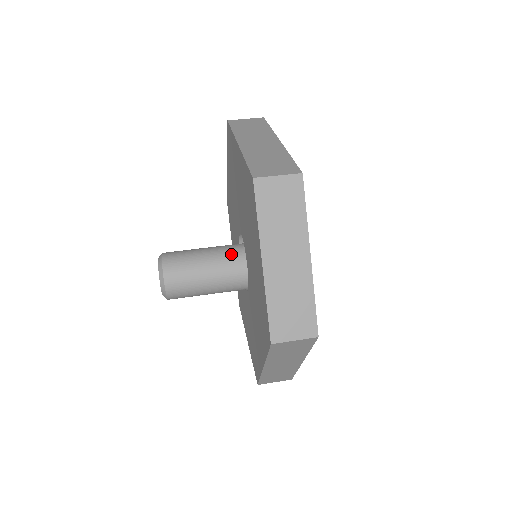
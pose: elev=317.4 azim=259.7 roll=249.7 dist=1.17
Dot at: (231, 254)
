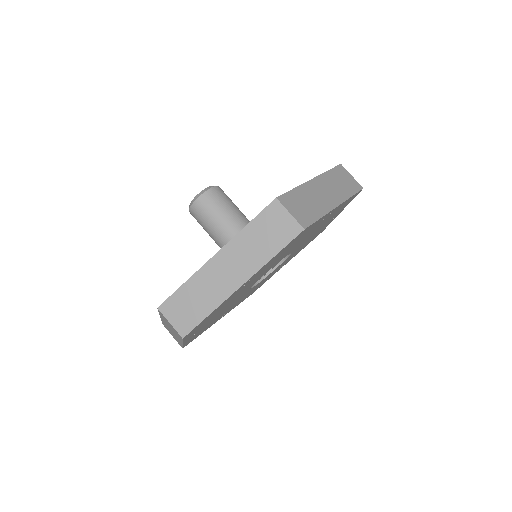
Dot at: occluded
